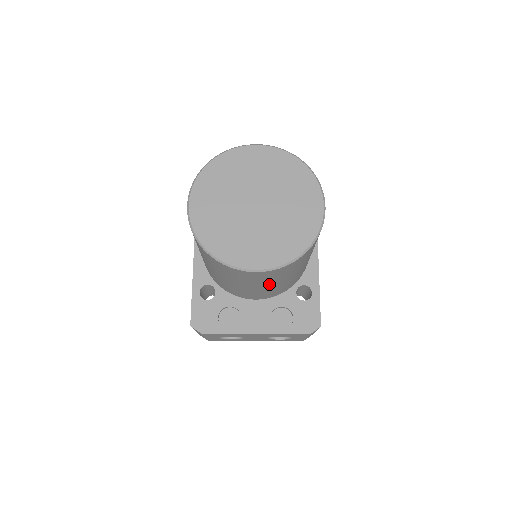
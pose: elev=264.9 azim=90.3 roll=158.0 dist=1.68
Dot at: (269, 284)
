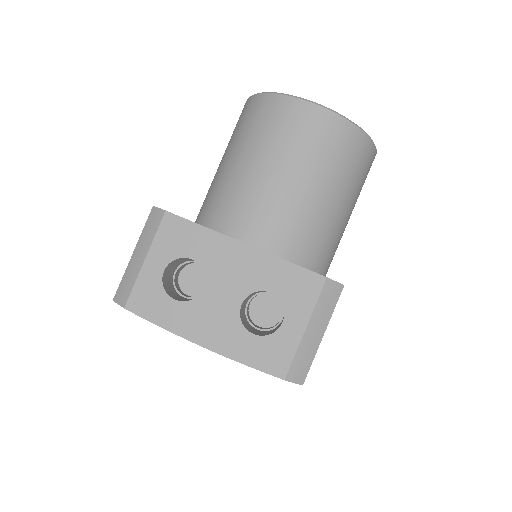
Dot at: (301, 172)
